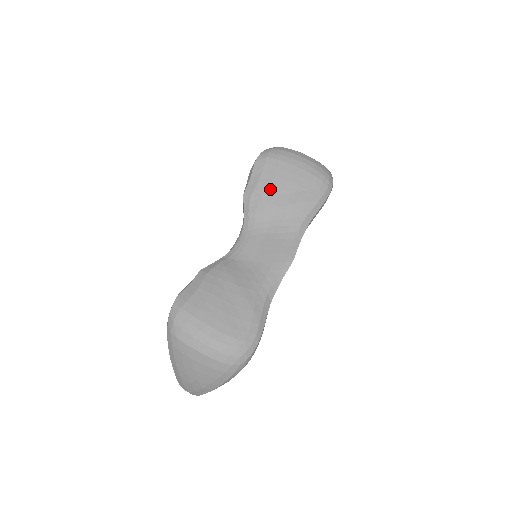
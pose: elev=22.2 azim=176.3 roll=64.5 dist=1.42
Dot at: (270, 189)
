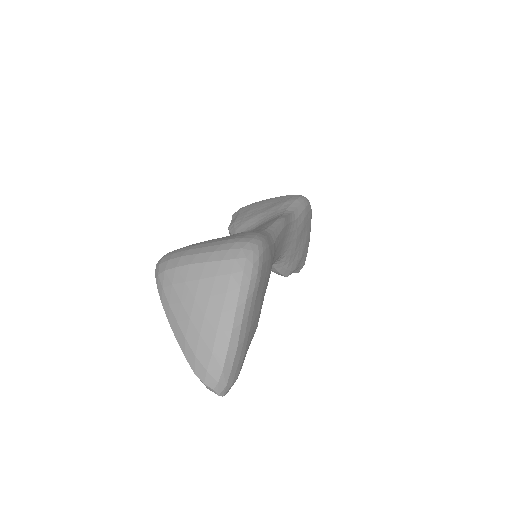
Dot at: (249, 212)
